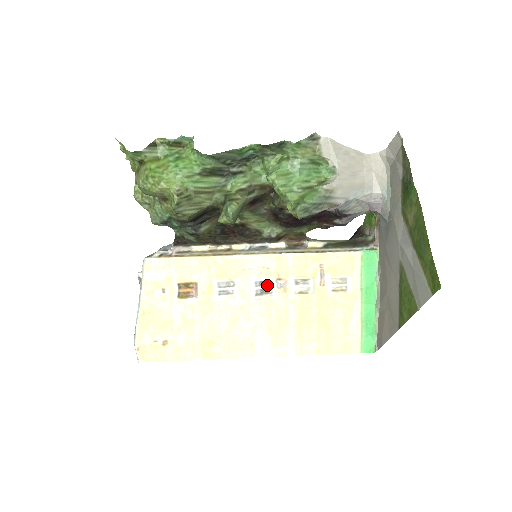
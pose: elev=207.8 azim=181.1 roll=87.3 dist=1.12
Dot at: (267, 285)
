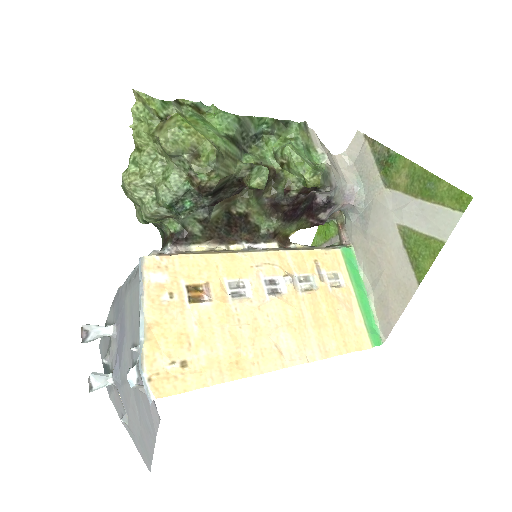
Dot at: (274, 285)
